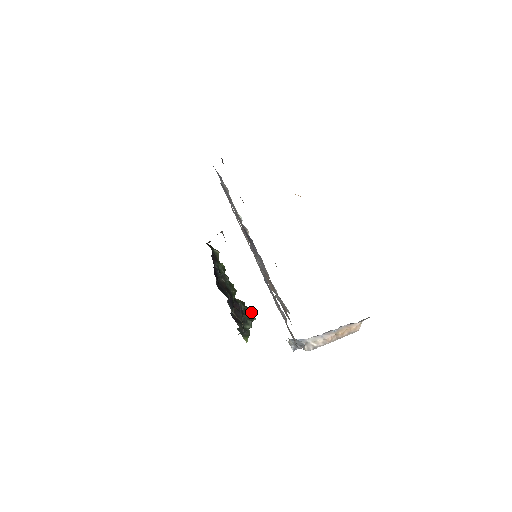
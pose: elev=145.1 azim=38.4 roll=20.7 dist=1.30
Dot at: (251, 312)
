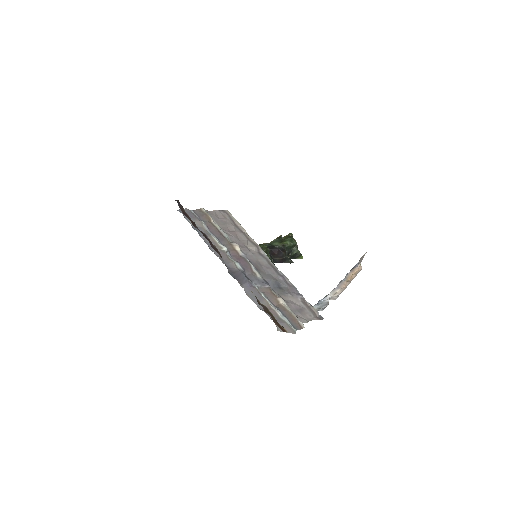
Dot at: (290, 242)
